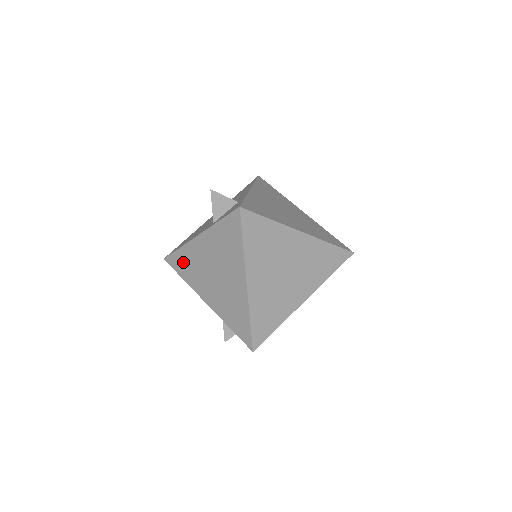
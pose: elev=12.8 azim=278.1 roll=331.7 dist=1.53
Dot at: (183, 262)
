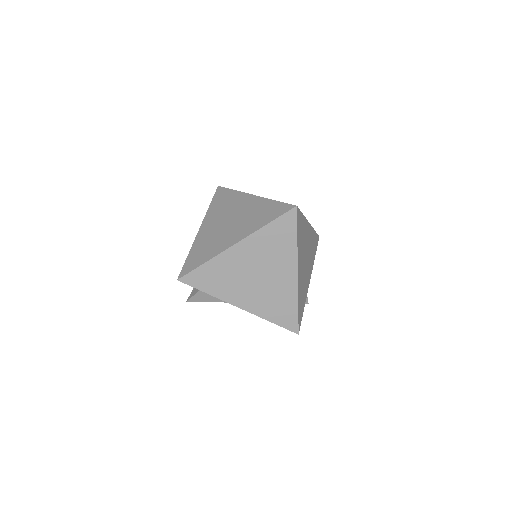
Dot at: occluded
